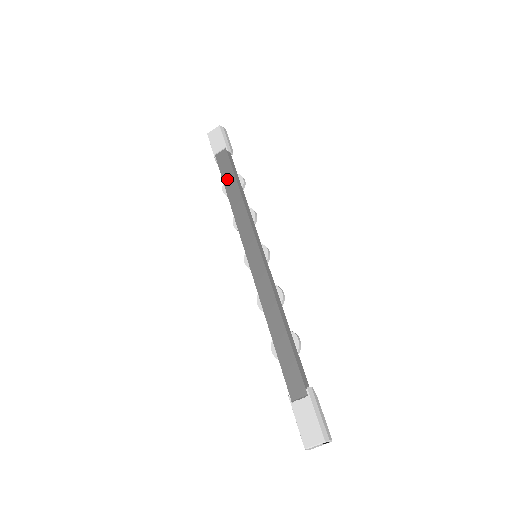
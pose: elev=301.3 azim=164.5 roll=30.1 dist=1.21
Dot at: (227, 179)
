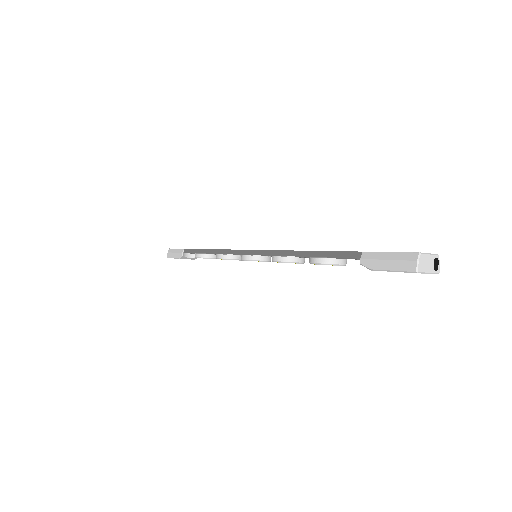
Dot at: occluded
